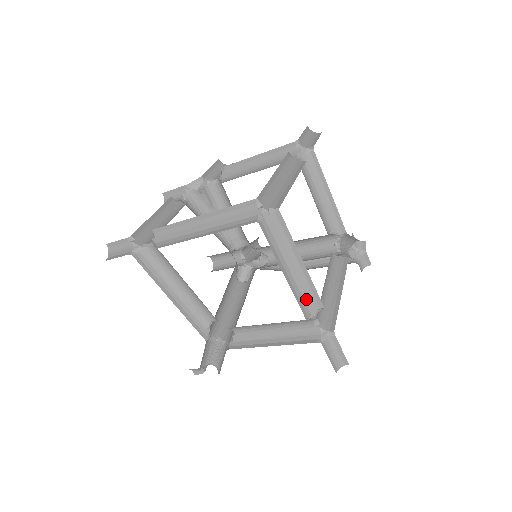
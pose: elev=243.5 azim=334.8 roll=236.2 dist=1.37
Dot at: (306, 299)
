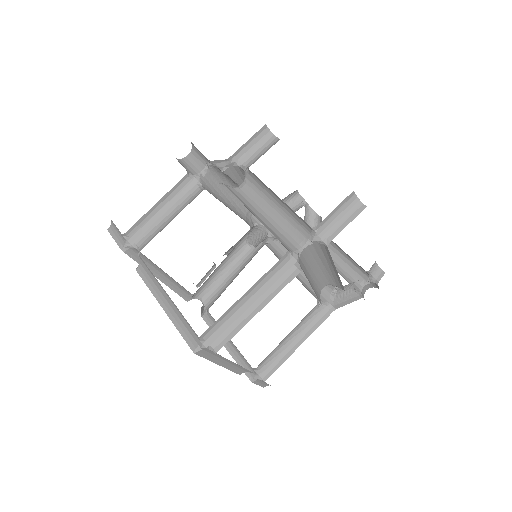
Dot at: (243, 369)
